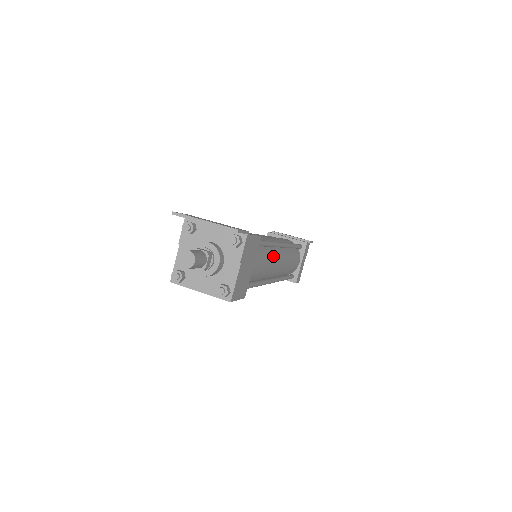
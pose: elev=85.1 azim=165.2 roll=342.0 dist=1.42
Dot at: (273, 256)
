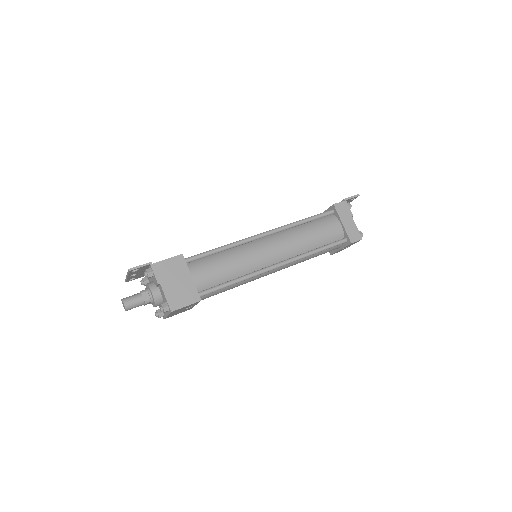
Dot at: (247, 250)
